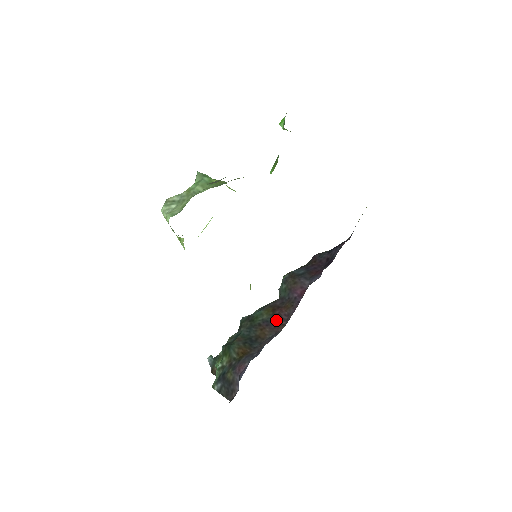
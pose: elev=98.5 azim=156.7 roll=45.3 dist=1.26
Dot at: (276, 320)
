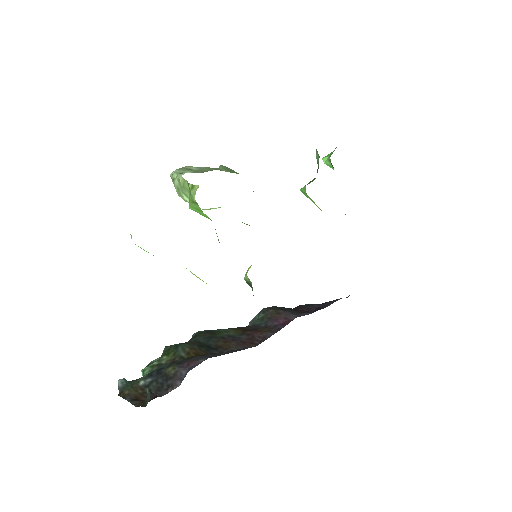
Dot at: (246, 338)
